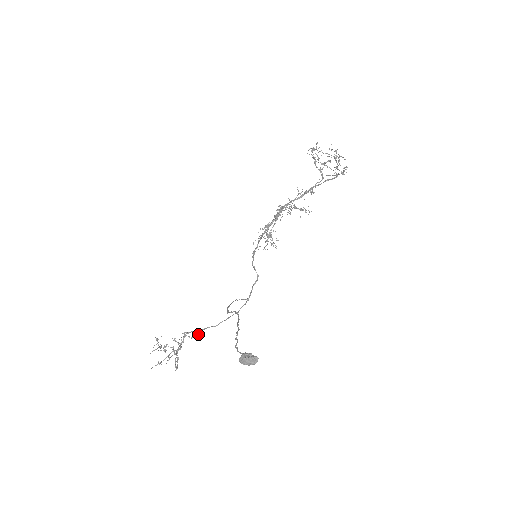
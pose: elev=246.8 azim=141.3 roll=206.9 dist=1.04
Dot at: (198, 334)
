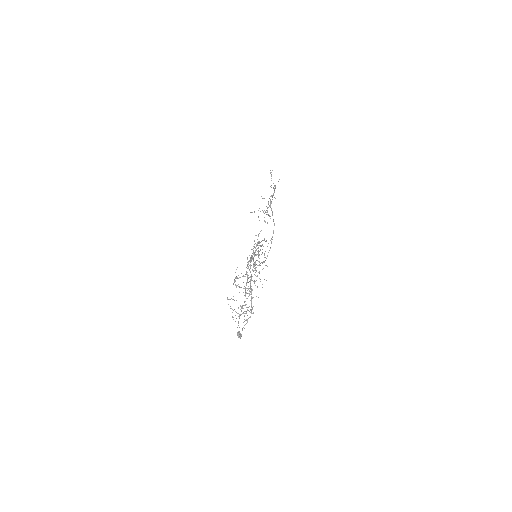
Dot at: occluded
